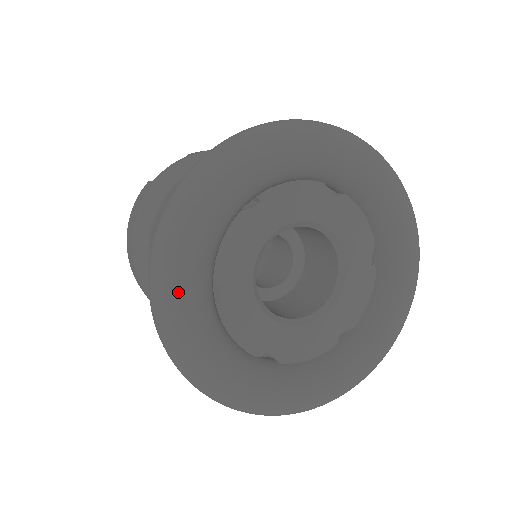
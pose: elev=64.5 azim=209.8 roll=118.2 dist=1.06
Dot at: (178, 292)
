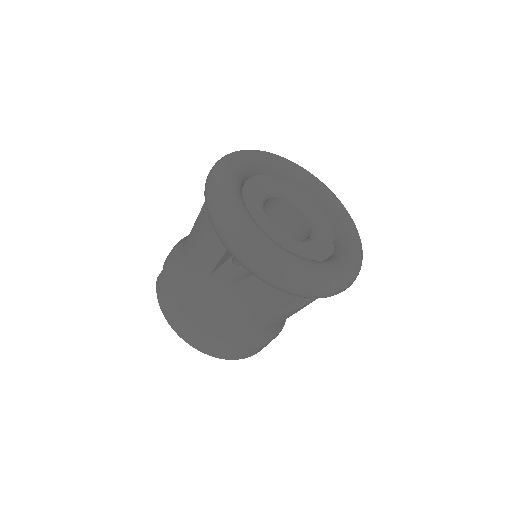
Dot at: (244, 223)
